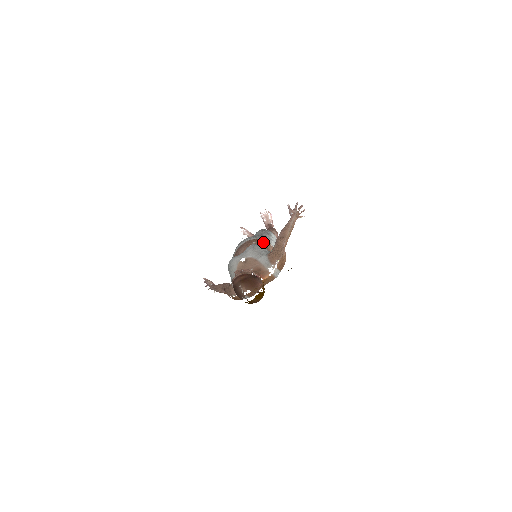
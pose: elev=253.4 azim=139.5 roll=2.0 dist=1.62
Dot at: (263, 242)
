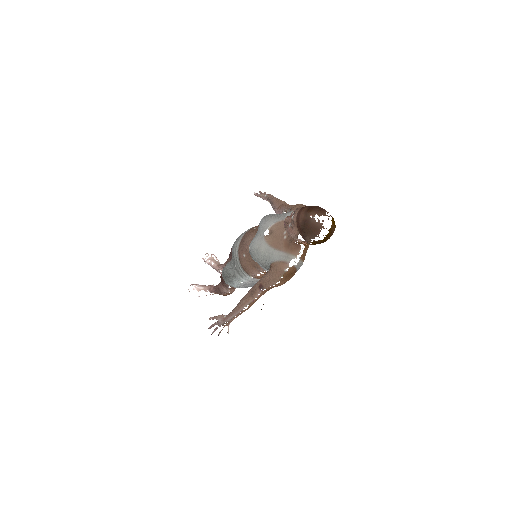
Dot at: occluded
